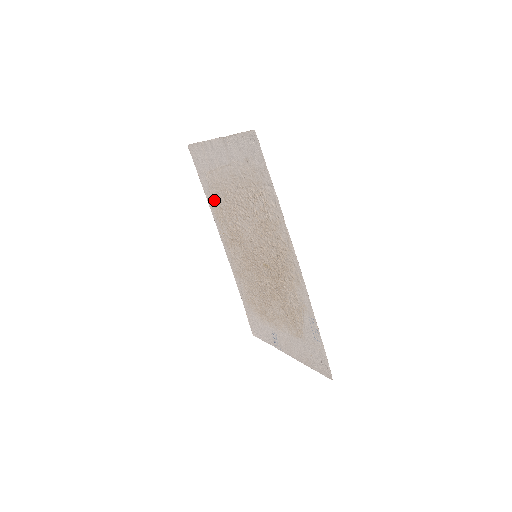
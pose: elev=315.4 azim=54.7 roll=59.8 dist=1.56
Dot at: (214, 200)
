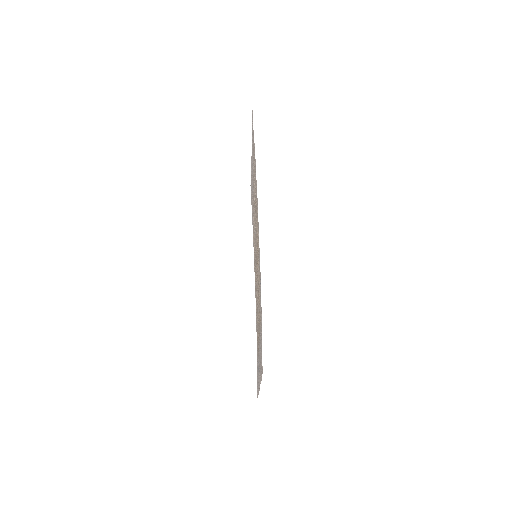
Dot at: occluded
